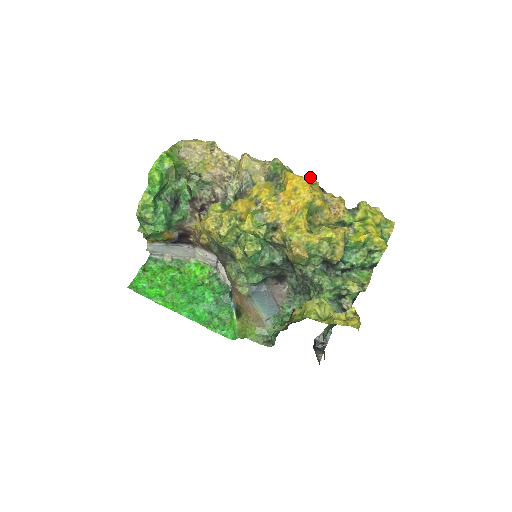
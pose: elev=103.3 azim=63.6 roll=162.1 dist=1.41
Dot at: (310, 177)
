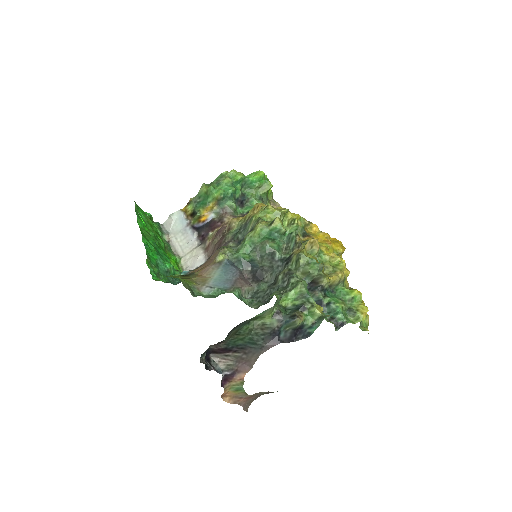
Dot at: occluded
